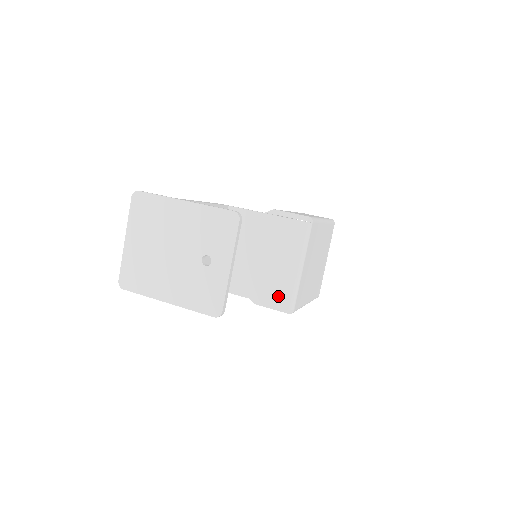
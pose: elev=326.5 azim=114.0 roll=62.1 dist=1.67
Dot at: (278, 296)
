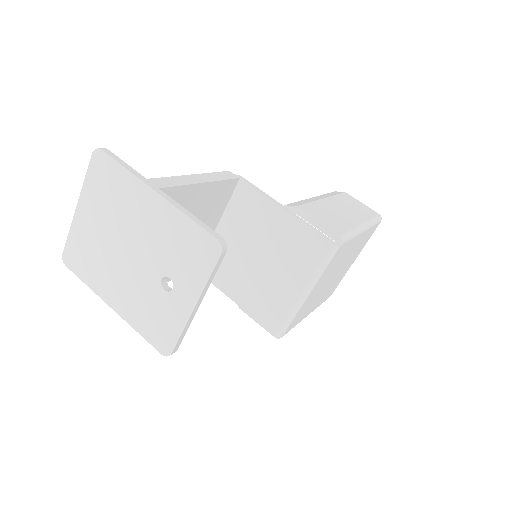
Dot at: (268, 315)
